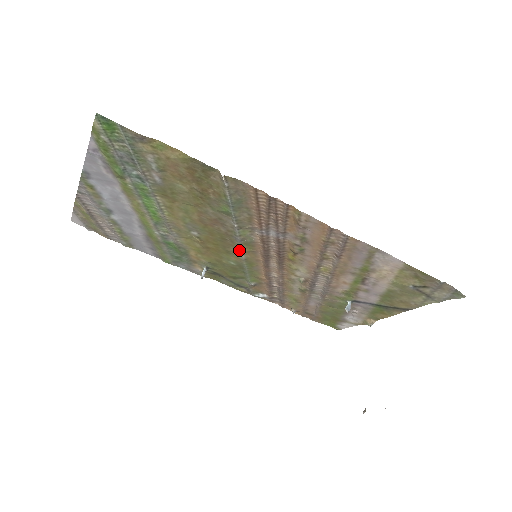
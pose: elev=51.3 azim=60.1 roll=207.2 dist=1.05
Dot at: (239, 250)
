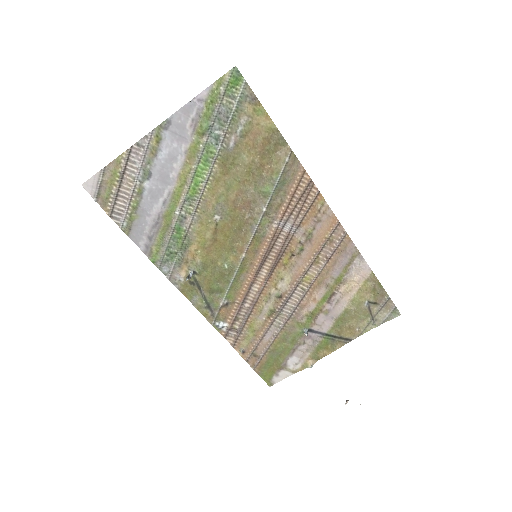
Dot at: (245, 246)
